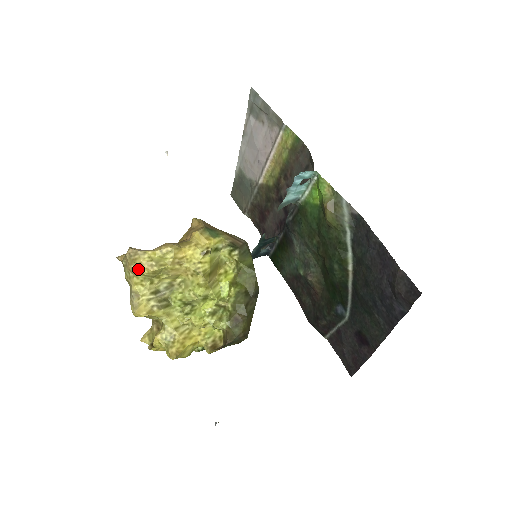
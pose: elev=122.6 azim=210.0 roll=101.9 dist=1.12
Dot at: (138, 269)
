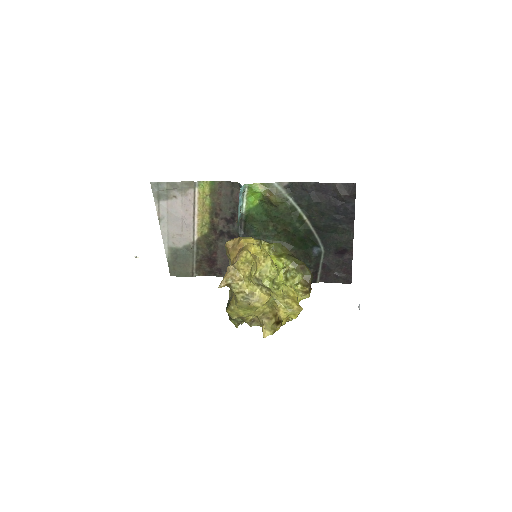
Dot at: (243, 274)
